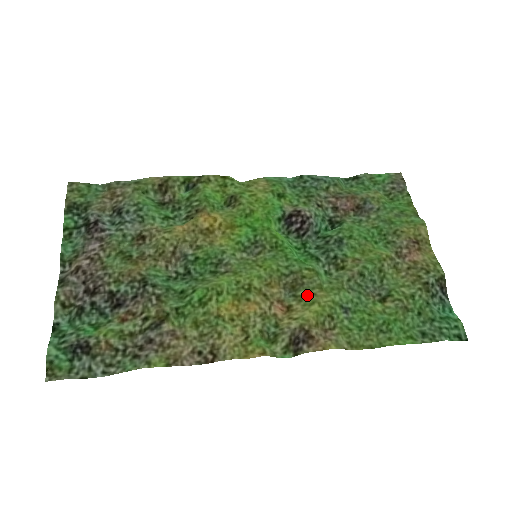
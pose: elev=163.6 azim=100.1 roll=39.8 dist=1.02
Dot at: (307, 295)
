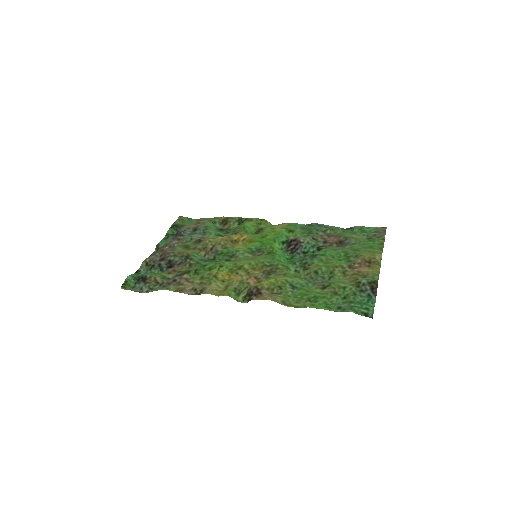
Dot at: (273, 276)
